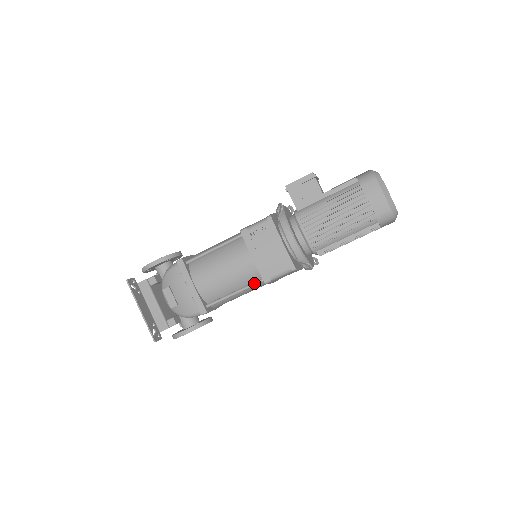
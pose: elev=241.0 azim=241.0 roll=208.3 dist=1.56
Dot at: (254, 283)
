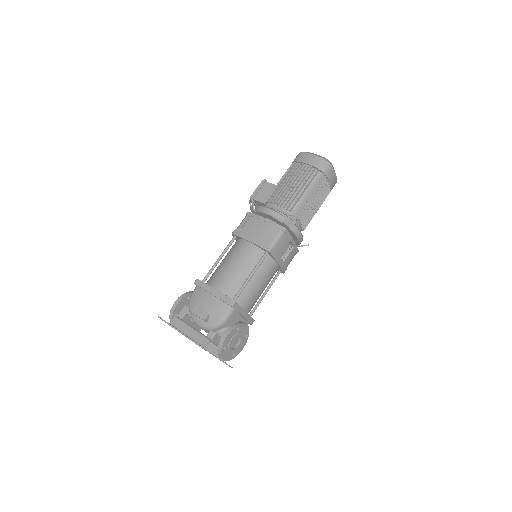
Dot at: (261, 258)
